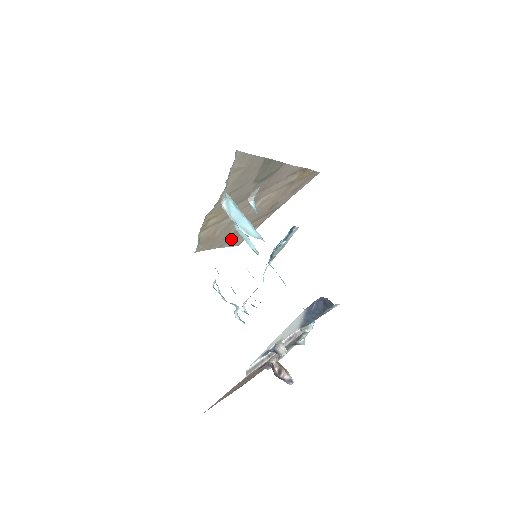
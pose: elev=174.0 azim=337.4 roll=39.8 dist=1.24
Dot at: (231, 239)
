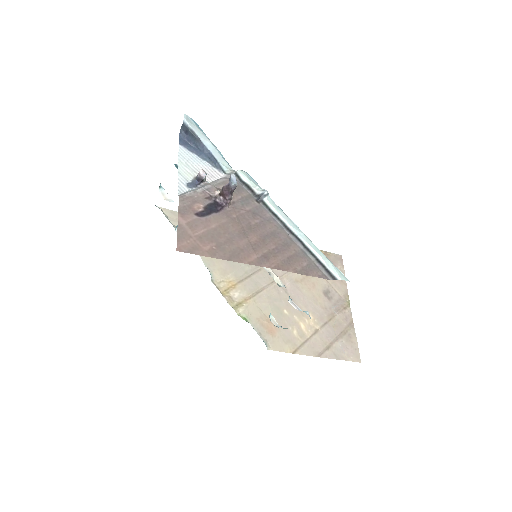
Dot at: (326, 345)
